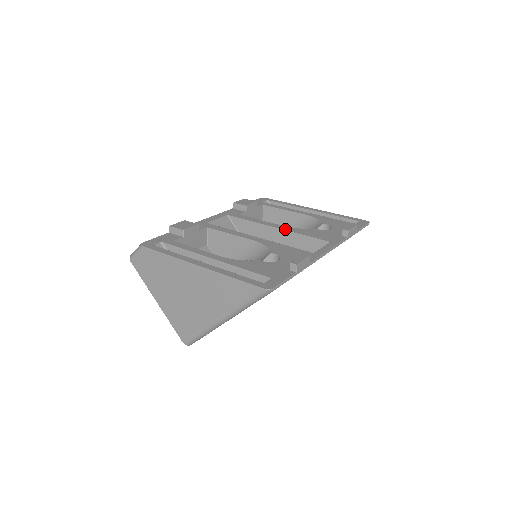
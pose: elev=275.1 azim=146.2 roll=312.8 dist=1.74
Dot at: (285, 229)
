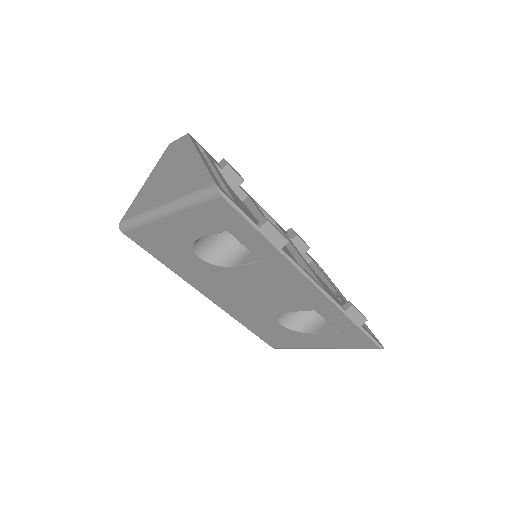
Dot at: occluded
